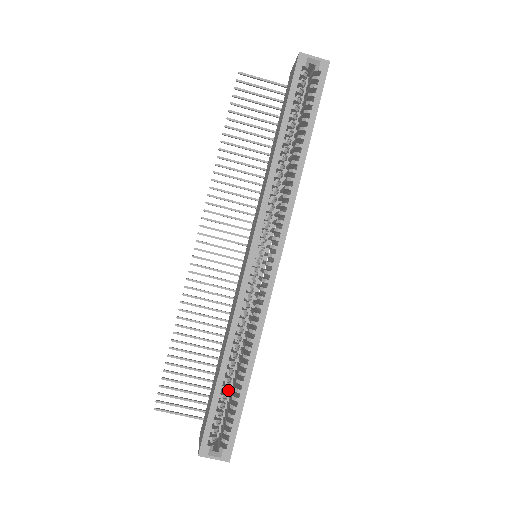
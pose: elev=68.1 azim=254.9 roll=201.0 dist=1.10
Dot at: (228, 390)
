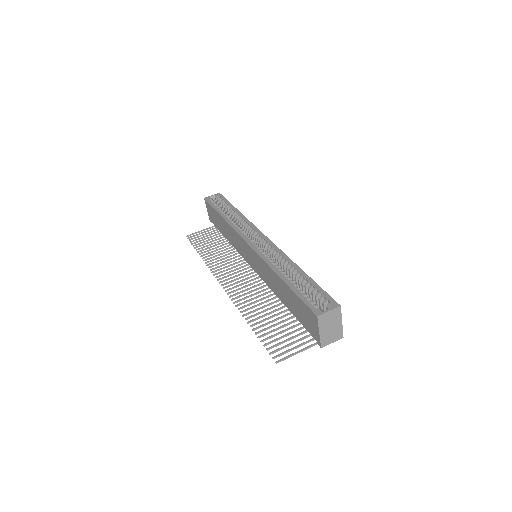
Dot at: occluded
